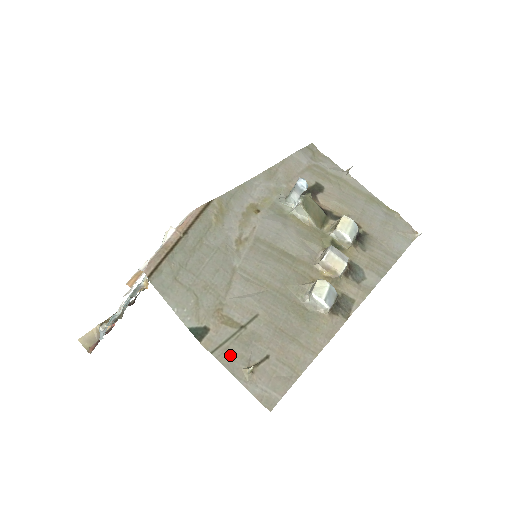
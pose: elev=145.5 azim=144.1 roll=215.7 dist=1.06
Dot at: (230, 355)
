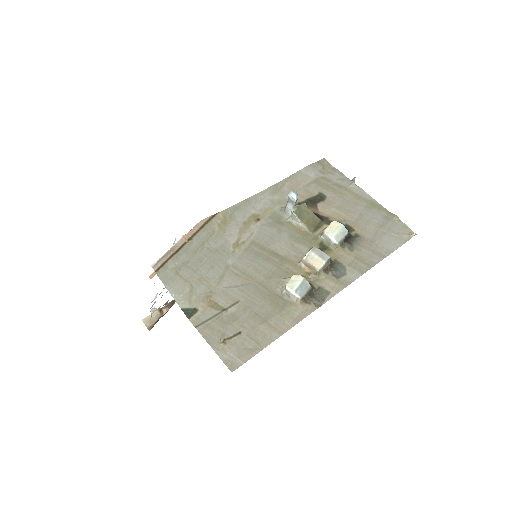
Dot at: (210, 330)
